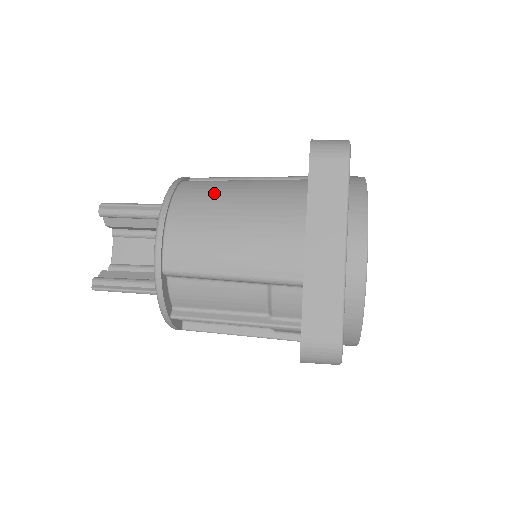
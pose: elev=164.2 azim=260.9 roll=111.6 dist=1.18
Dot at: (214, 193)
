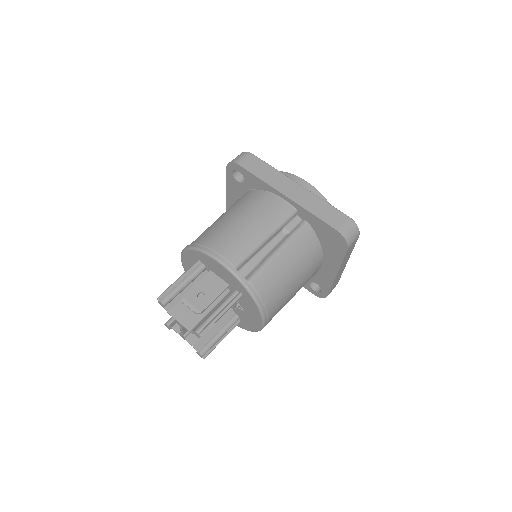
Dot at: (279, 278)
